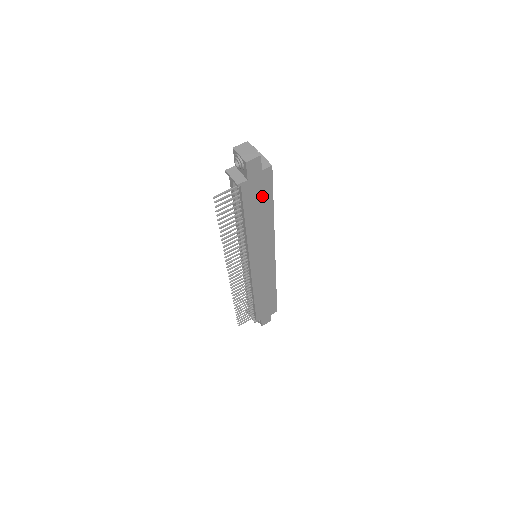
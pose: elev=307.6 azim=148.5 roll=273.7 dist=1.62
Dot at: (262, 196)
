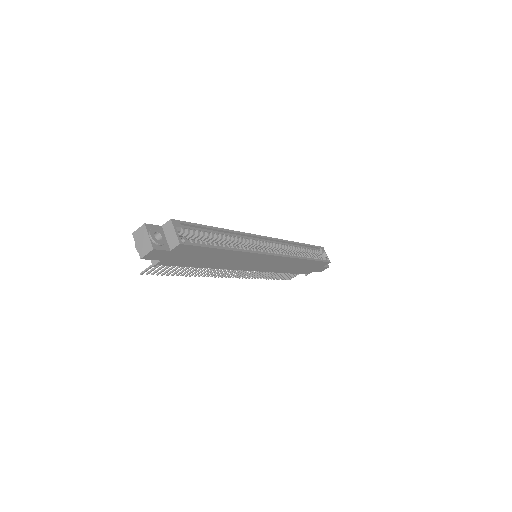
Dot at: (197, 254)
